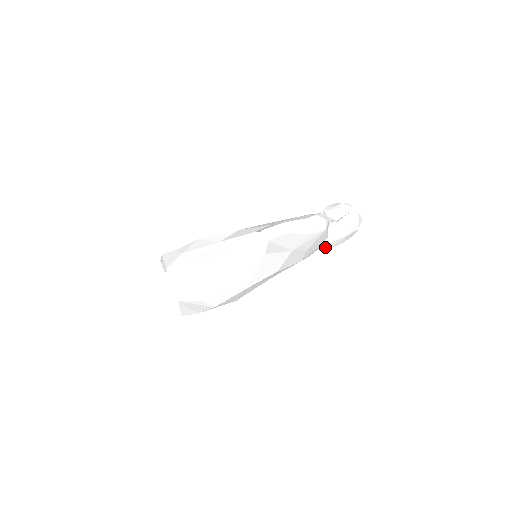
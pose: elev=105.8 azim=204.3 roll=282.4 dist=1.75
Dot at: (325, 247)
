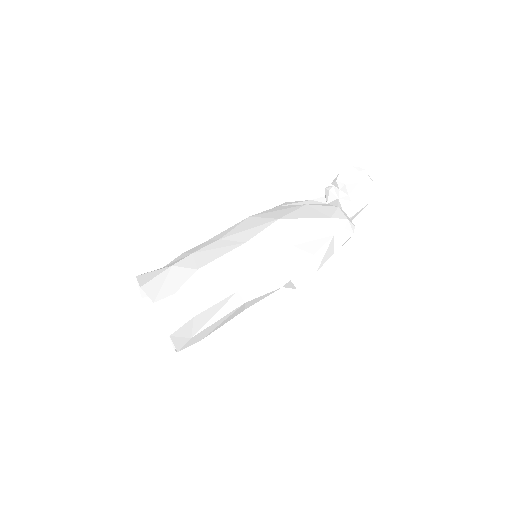
Dot at: occluded
